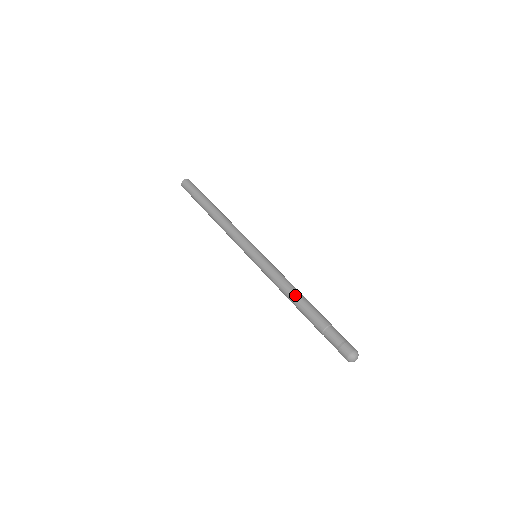
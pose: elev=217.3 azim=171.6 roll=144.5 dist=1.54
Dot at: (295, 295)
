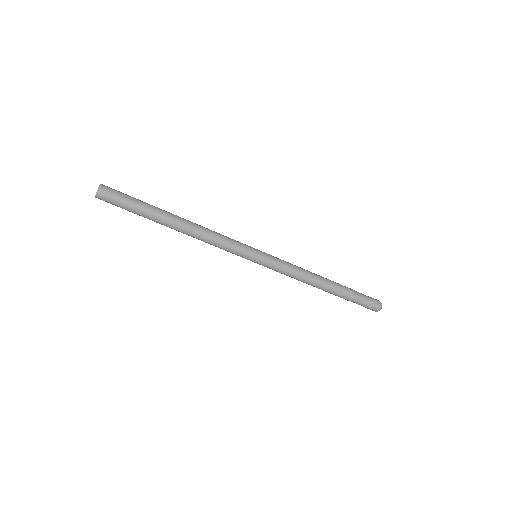
Dot at: (317, 284)
